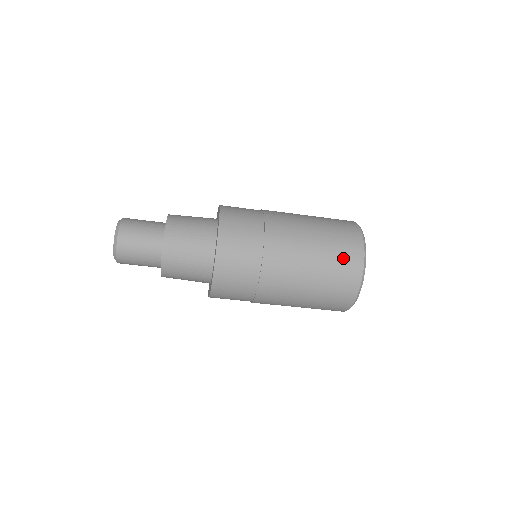
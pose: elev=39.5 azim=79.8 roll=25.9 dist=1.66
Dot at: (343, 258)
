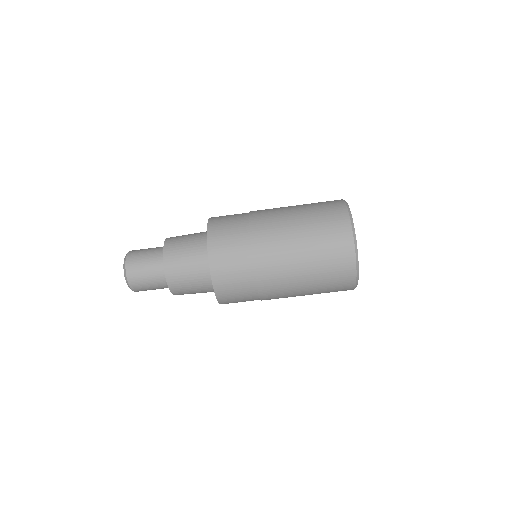
Dot at: (333, 255)
